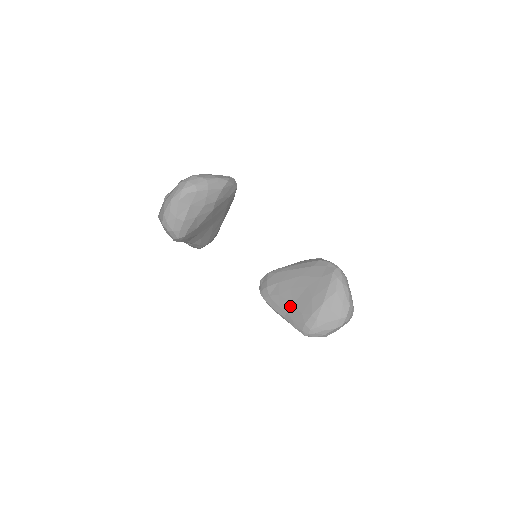
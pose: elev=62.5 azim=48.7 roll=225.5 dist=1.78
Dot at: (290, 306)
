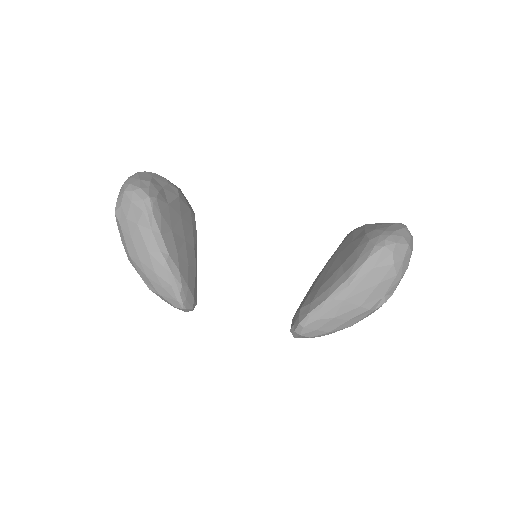
Dot at: (340, 269)
